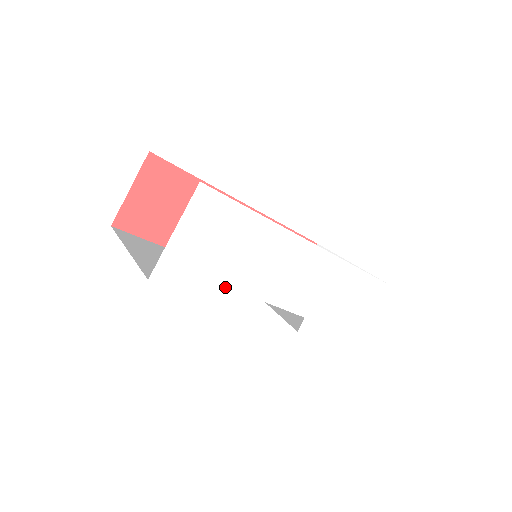
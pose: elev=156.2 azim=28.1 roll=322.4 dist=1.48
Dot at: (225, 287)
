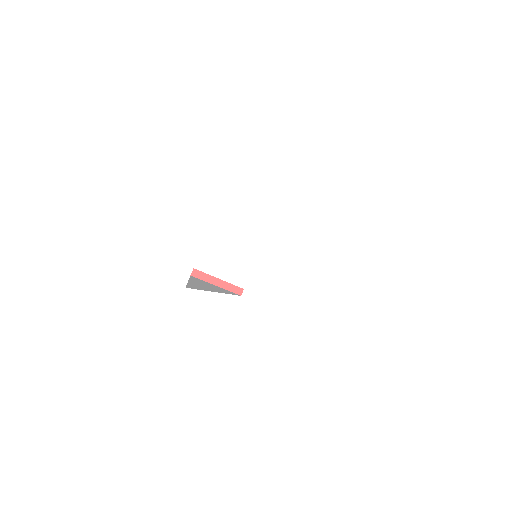
Dot at: (147, 249)
